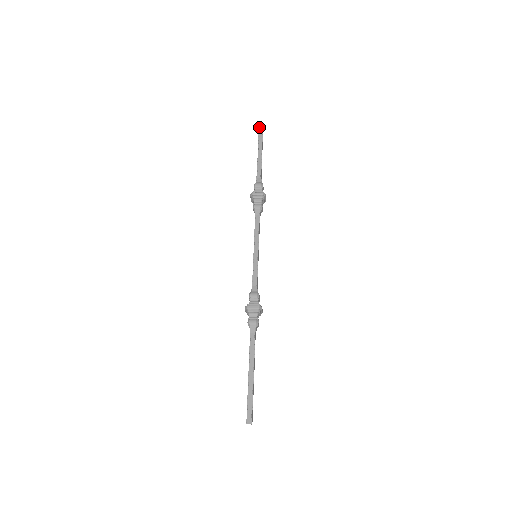
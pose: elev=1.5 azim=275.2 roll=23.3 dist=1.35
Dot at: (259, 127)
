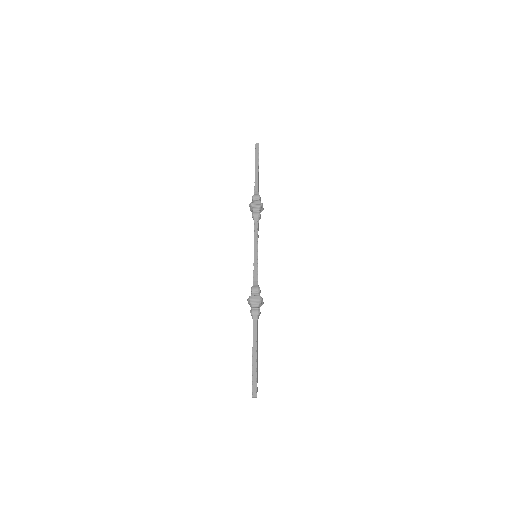
Dot at: (255, 148)
